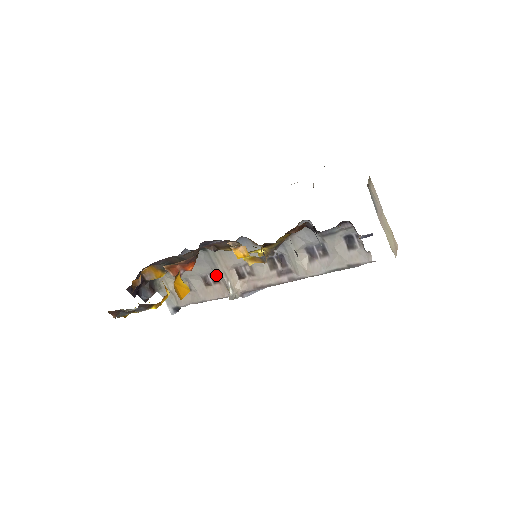
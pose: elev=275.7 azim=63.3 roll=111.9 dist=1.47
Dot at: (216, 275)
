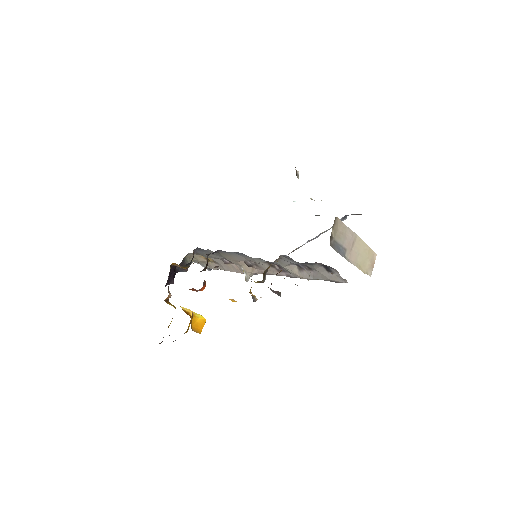
Dot at: occluded
